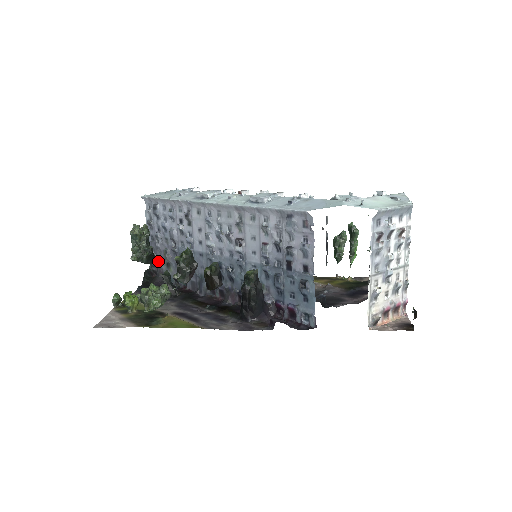
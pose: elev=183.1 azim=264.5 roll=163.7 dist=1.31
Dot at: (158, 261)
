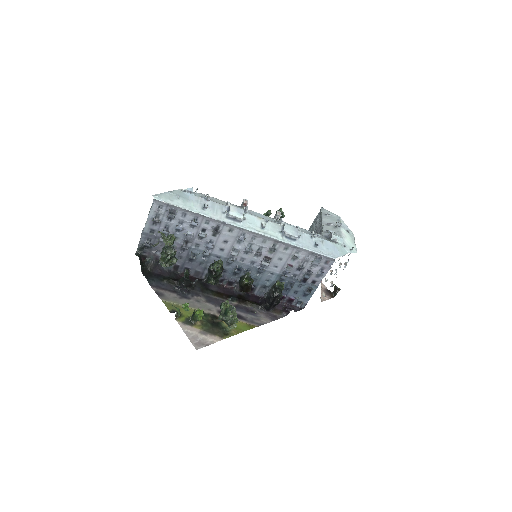
Dot at: (154, 250)
